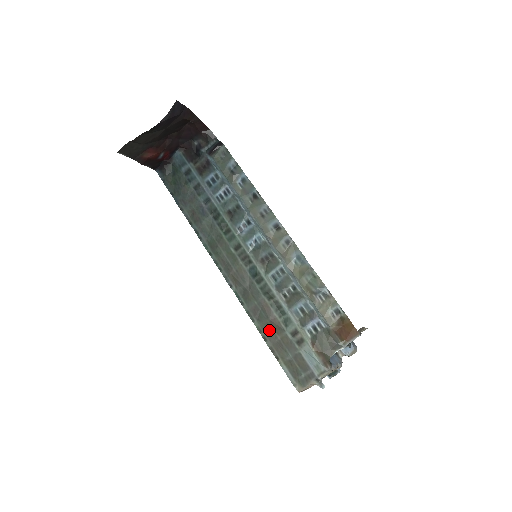
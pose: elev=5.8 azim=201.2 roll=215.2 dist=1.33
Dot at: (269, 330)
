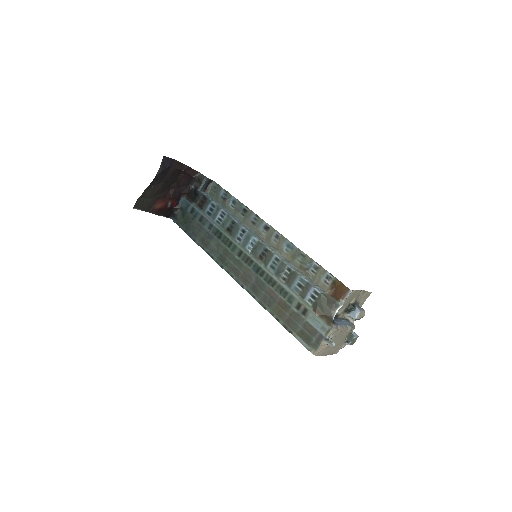
Dot at: (279, 311)
